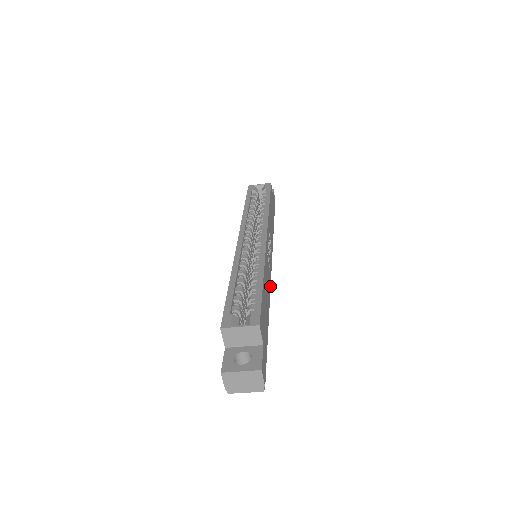
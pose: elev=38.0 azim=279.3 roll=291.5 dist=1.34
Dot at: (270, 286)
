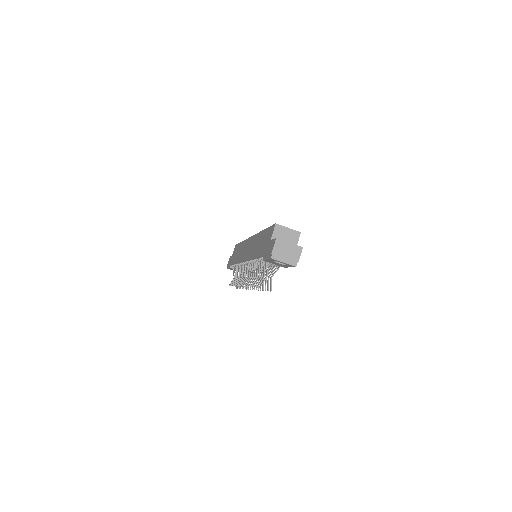
Dot at: occluded
